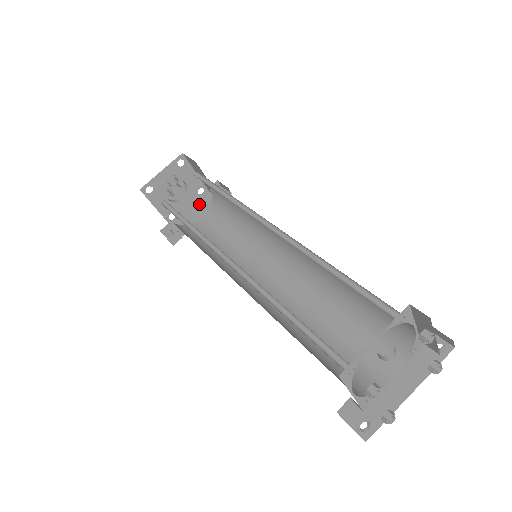
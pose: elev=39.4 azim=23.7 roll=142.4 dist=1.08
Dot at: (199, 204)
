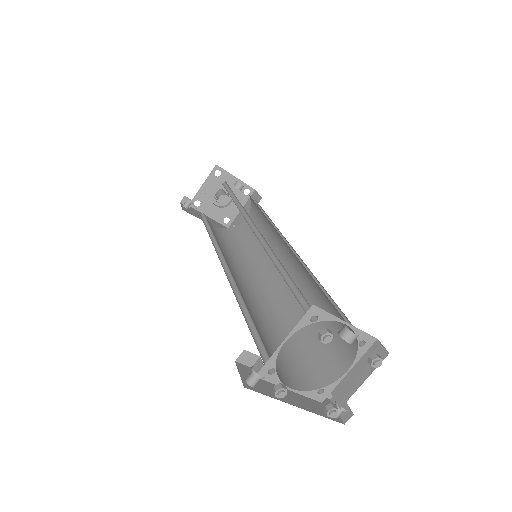
Dot at: (217, 223)
